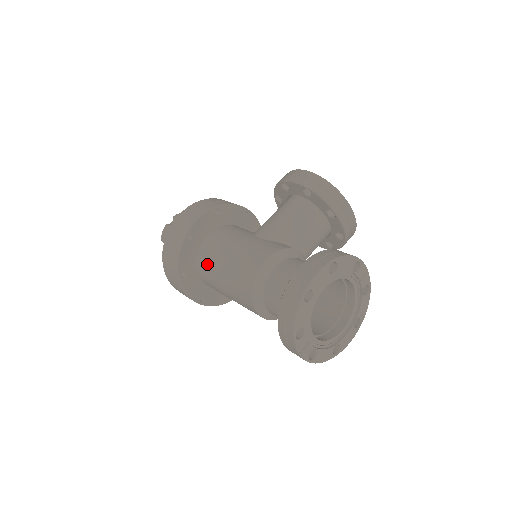
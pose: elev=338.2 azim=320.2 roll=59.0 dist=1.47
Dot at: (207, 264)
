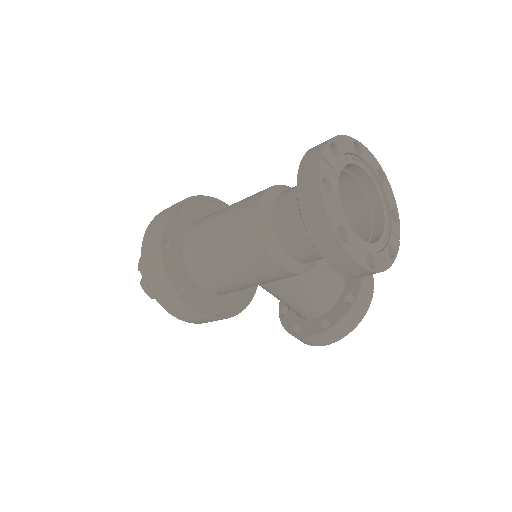
Dot at: occluded
